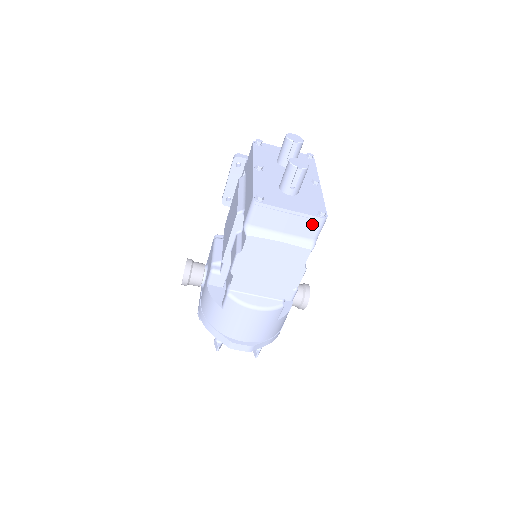
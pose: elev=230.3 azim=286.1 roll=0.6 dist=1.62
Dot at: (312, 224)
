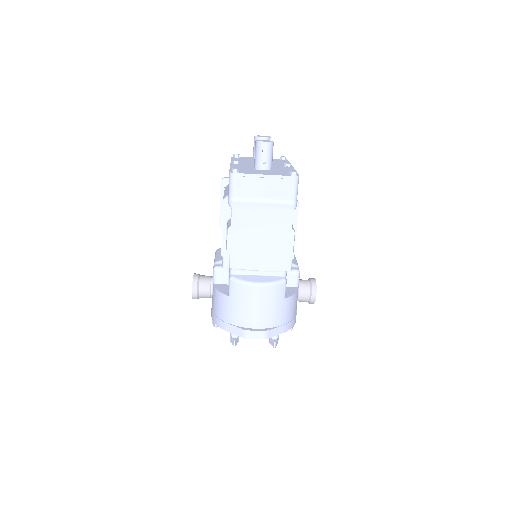
Dot at: (287, 184)
